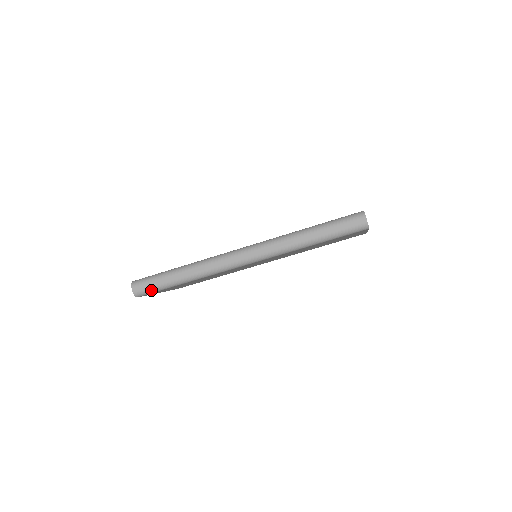
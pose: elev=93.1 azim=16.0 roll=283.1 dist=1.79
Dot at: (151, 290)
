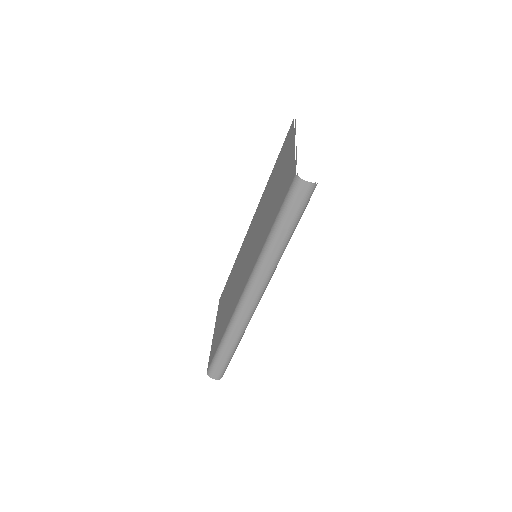
Dot at: (225, 368)
